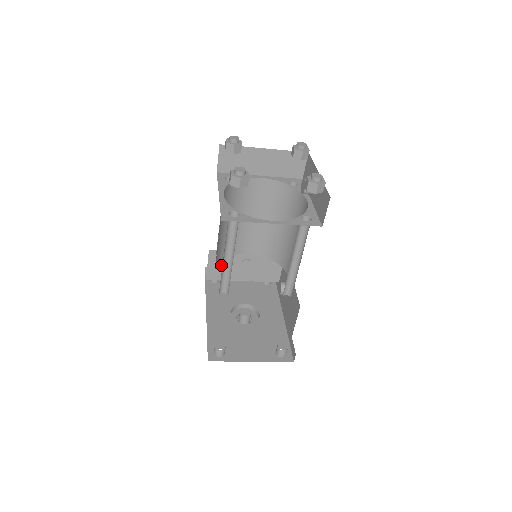
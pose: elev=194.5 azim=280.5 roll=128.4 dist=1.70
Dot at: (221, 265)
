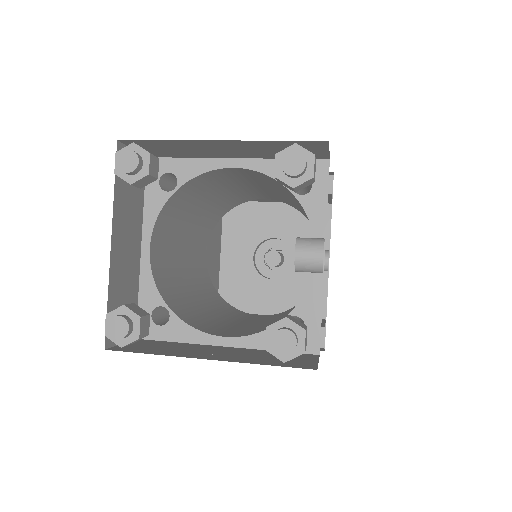
Dot at: occluded
